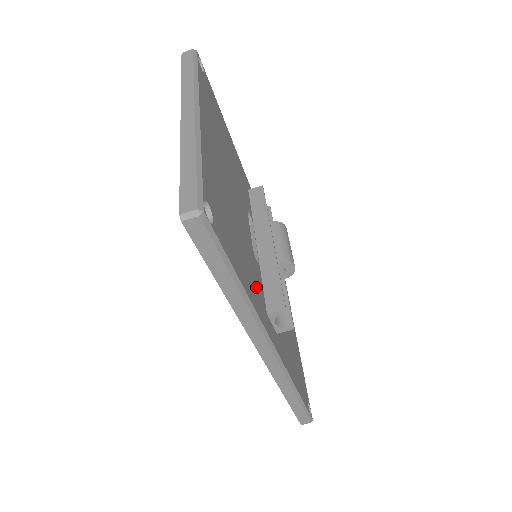
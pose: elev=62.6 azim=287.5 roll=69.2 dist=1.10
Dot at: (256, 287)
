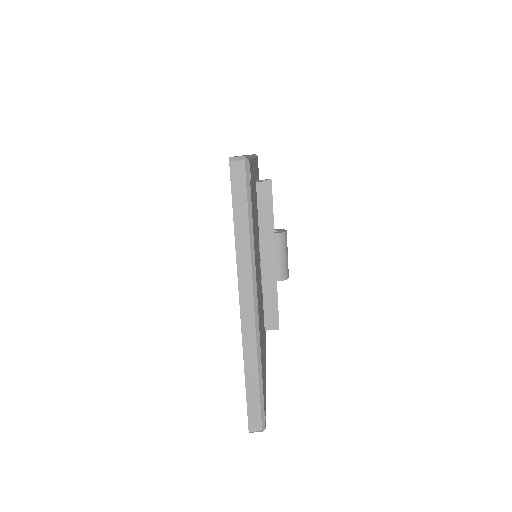
Dot at: occluded
